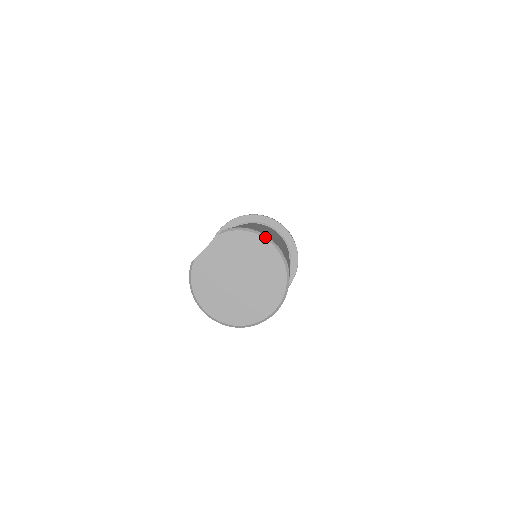
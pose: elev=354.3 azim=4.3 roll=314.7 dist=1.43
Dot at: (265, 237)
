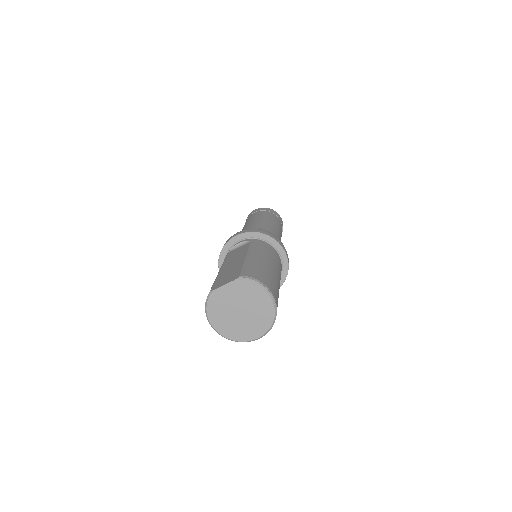
Dot at: (267, 291)
